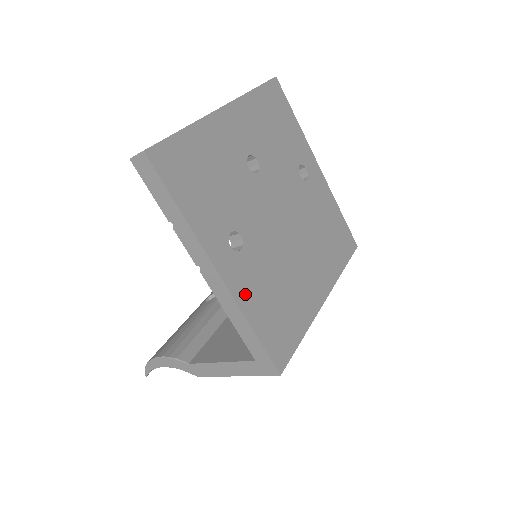
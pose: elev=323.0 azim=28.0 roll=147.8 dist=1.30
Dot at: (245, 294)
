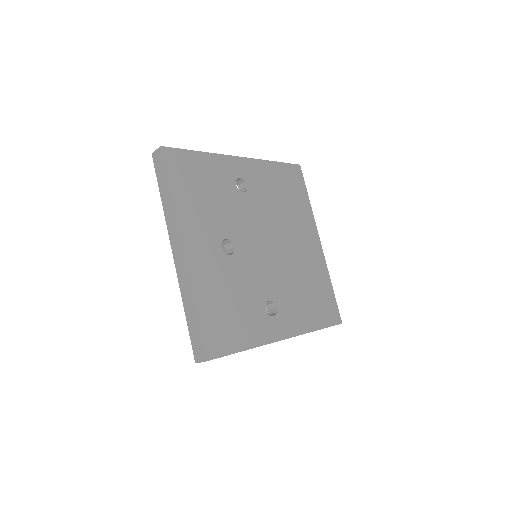
Dot at: (299, 323)
